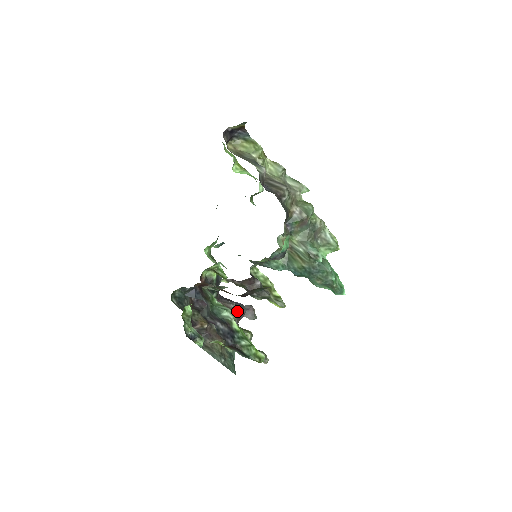
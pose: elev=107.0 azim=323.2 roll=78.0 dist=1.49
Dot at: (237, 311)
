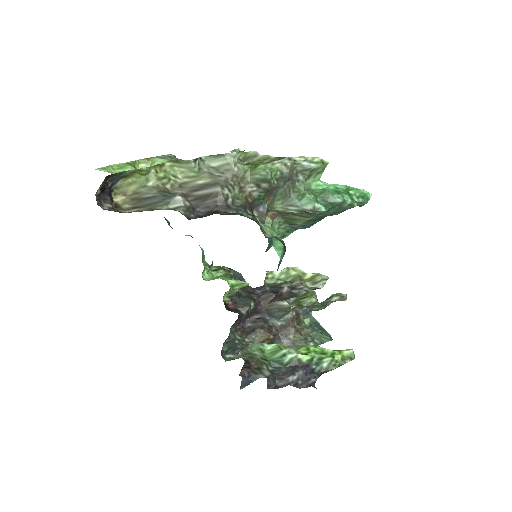
Dot at: occluded
